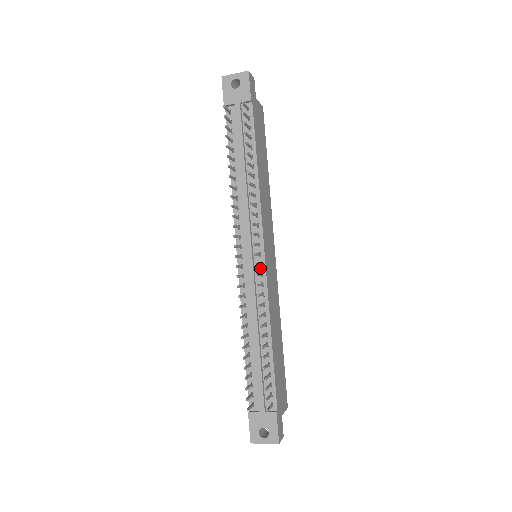
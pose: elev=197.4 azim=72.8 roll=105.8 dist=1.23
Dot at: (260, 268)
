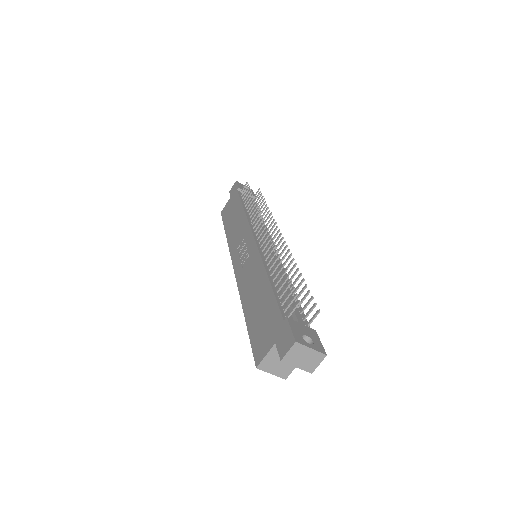
Dot at: (274, 251)
